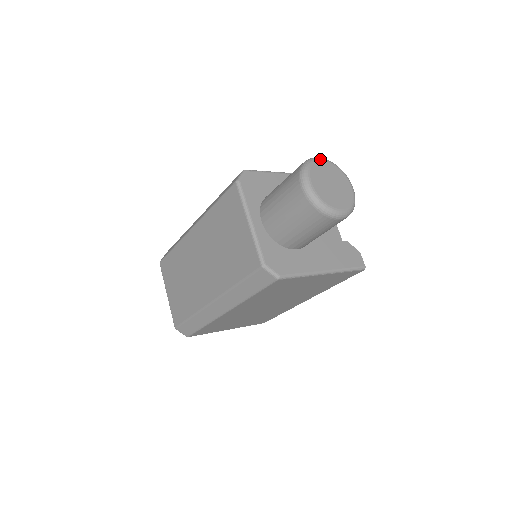
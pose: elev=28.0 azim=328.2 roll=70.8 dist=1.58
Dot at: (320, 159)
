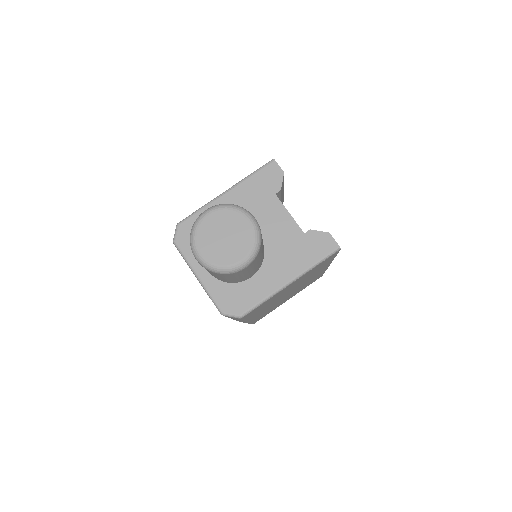
Dot at: (205, 214)
